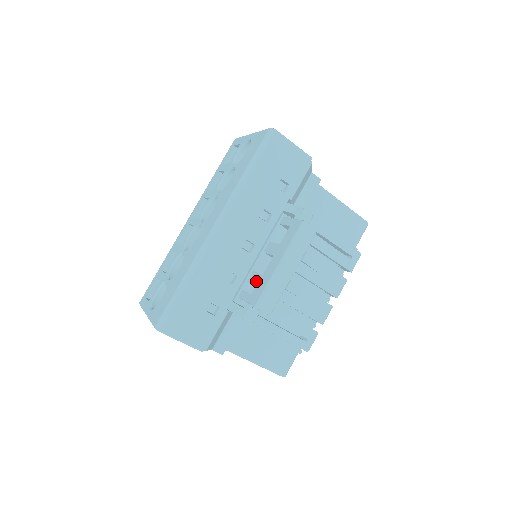
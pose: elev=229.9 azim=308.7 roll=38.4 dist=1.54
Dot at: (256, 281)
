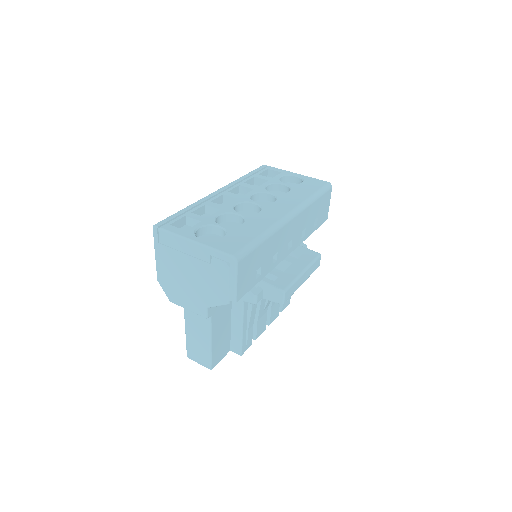
Dot at: (277, 273)
